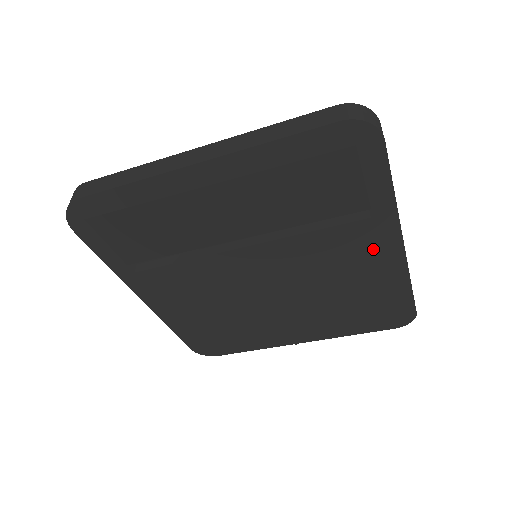
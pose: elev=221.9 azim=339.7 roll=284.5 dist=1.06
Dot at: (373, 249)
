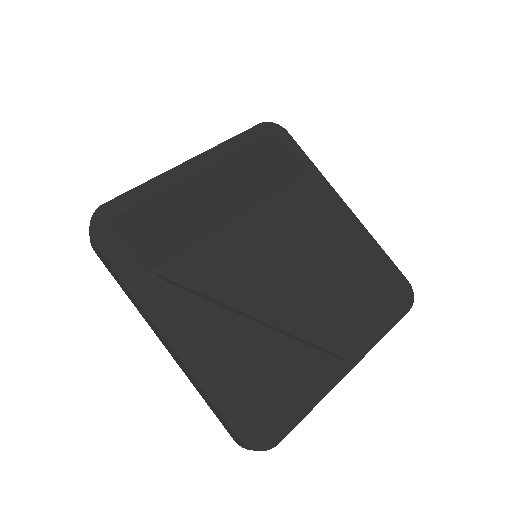
Dot at: (331, 213)
